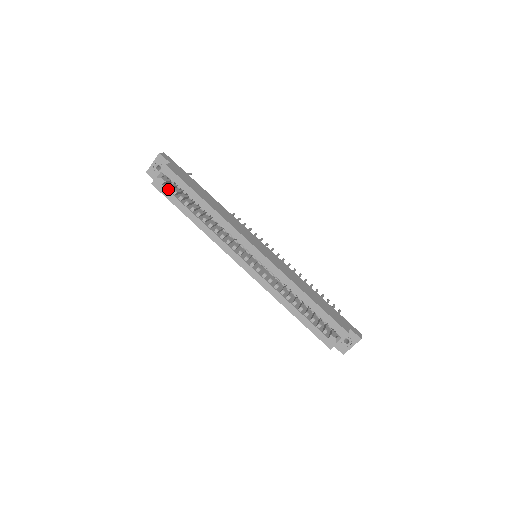
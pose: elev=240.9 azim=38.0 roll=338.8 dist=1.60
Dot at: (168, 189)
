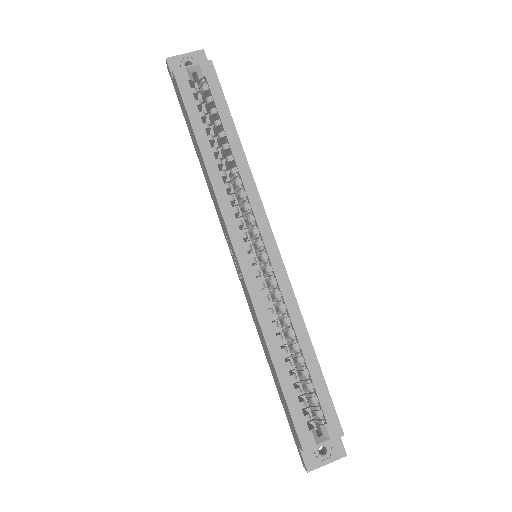
Dot at: (192, 92)
